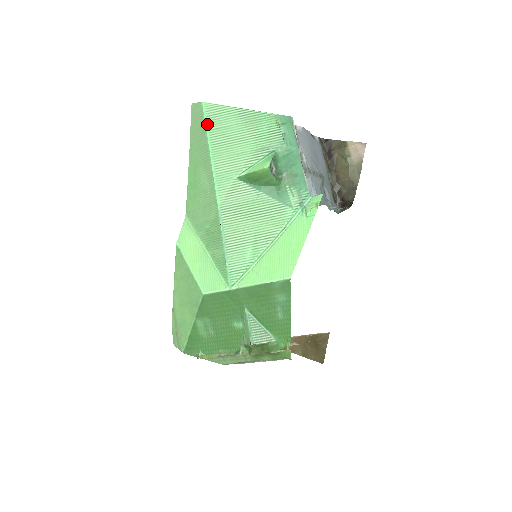
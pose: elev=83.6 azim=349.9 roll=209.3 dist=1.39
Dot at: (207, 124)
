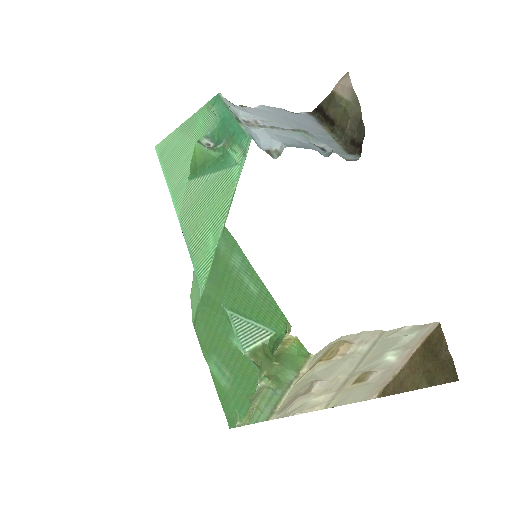
Dot at: (160, 159)
